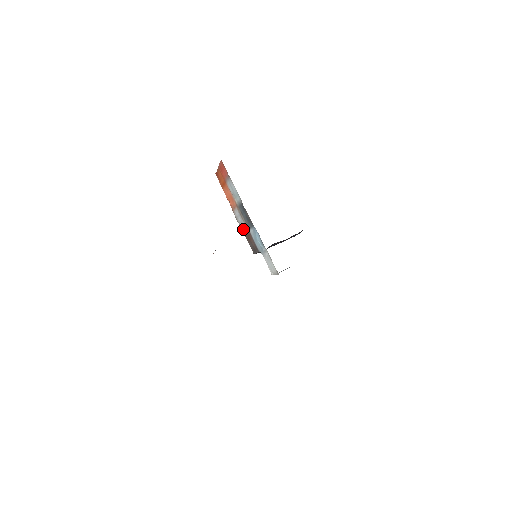
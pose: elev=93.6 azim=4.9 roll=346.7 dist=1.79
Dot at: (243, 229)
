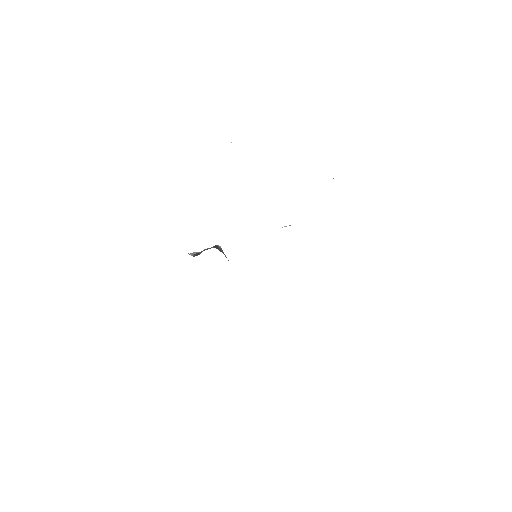
Dot at: occluded
